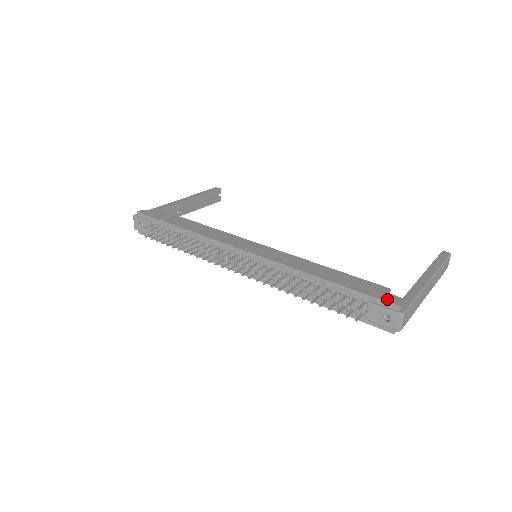
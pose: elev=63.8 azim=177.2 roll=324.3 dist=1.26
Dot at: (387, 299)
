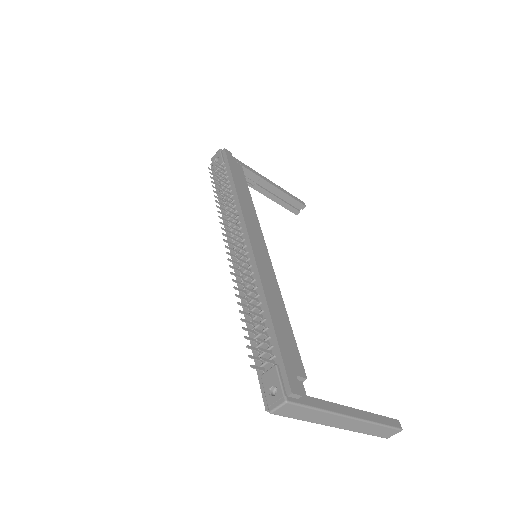
Dot at: (291, 378)
